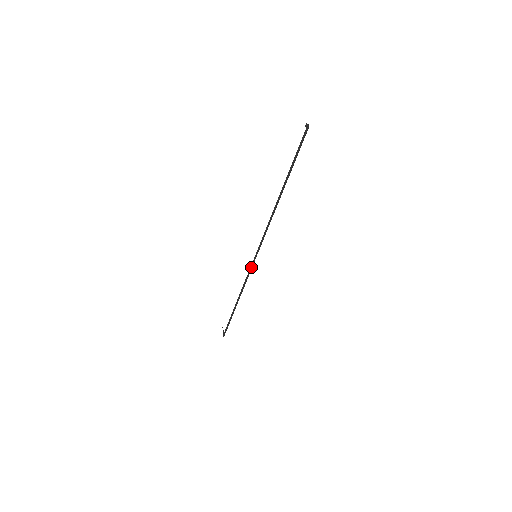
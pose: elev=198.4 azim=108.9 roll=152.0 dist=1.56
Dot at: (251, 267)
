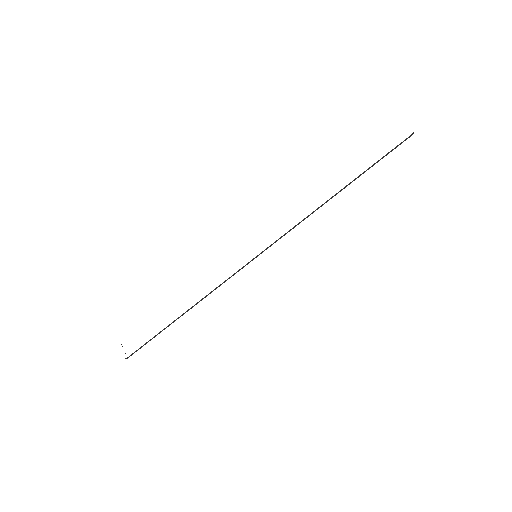
Dot at: (241, 268)
